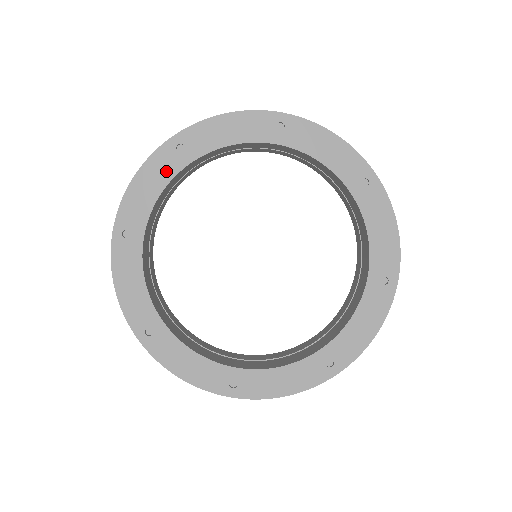
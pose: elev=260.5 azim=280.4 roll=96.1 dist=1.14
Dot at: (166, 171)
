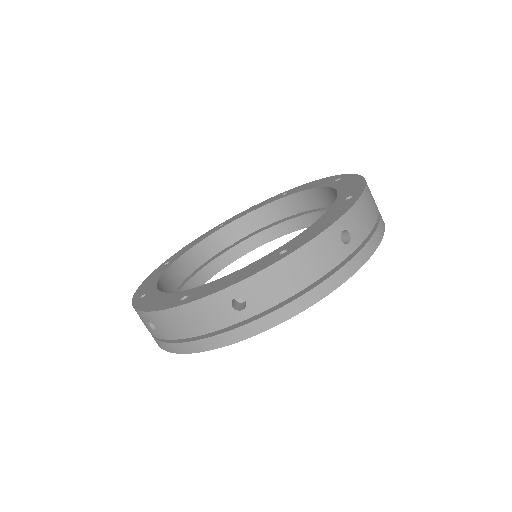
Dot at: (161, 271)
